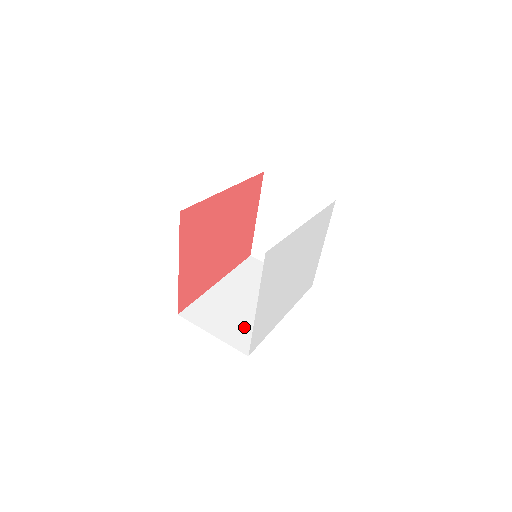
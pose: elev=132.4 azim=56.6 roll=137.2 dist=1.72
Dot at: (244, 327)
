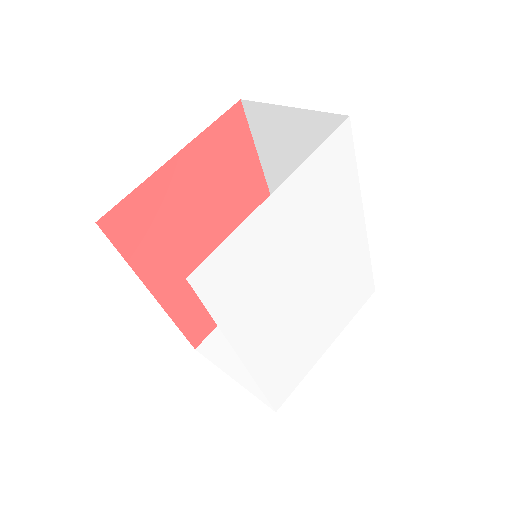
Dot at: occluded
